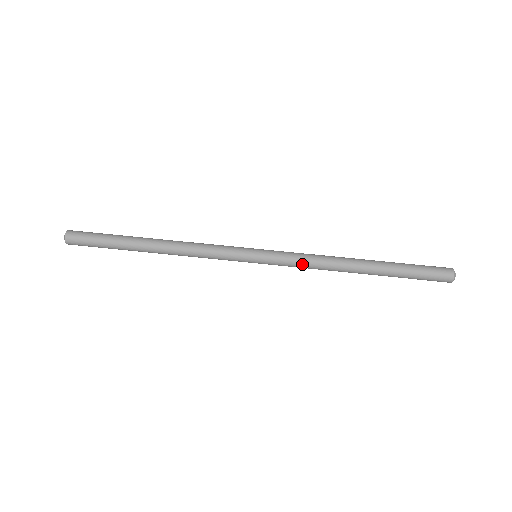
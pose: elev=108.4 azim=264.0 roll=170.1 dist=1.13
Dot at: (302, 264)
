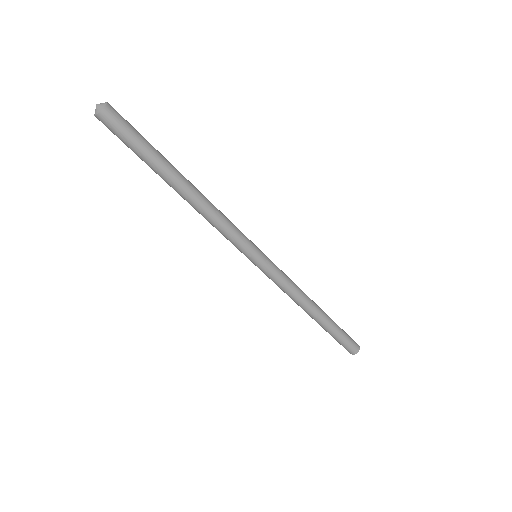
Dot at: (278, 286)
